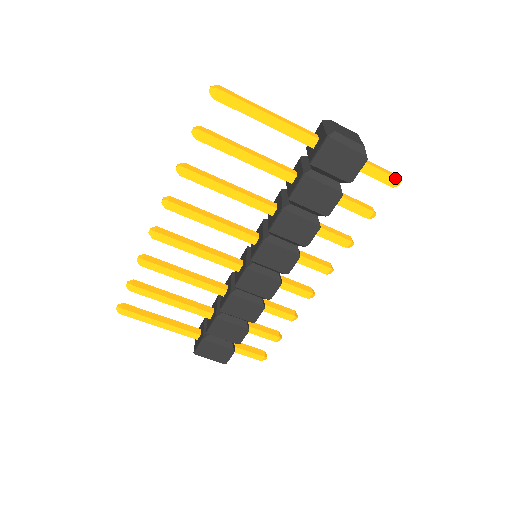
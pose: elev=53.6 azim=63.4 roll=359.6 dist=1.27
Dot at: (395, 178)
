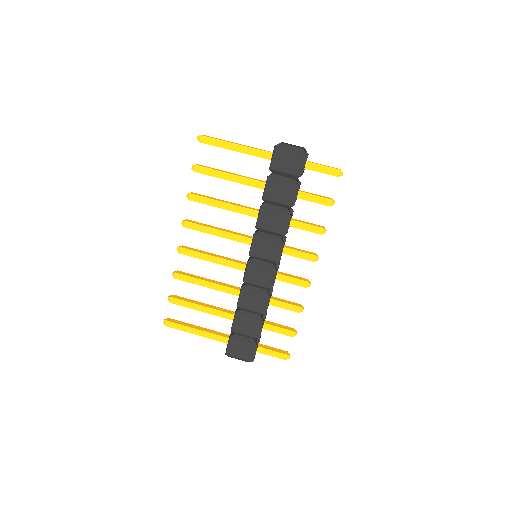
Dot at: (337, 169)
